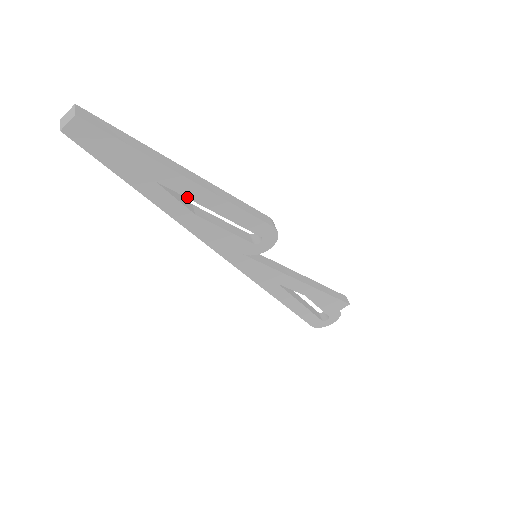
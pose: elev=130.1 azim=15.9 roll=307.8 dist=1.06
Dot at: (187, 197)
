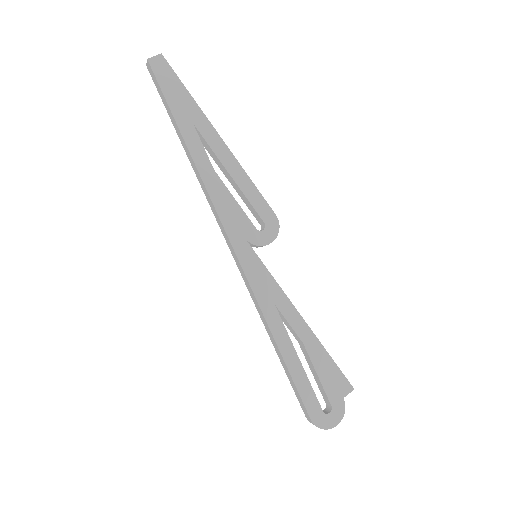
Dot at: (212, 149)
